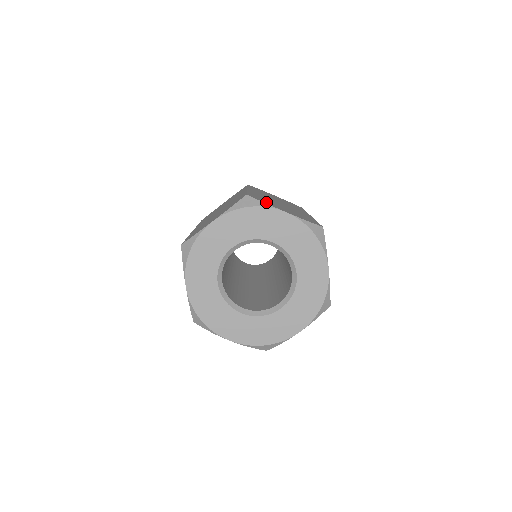
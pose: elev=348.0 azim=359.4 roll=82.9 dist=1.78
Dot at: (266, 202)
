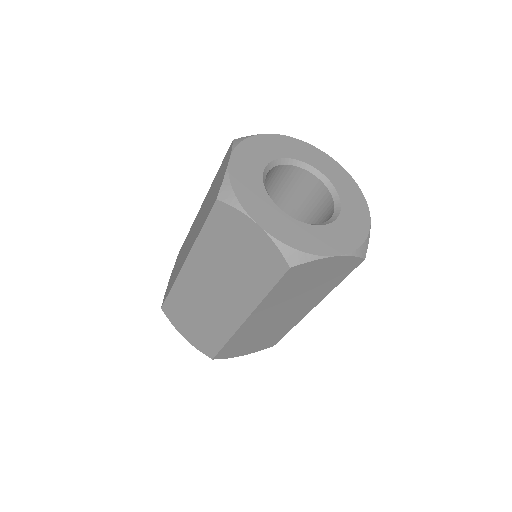
Dot at: occluded
